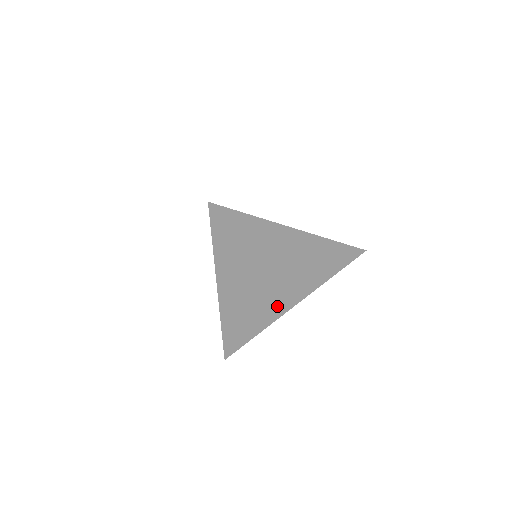
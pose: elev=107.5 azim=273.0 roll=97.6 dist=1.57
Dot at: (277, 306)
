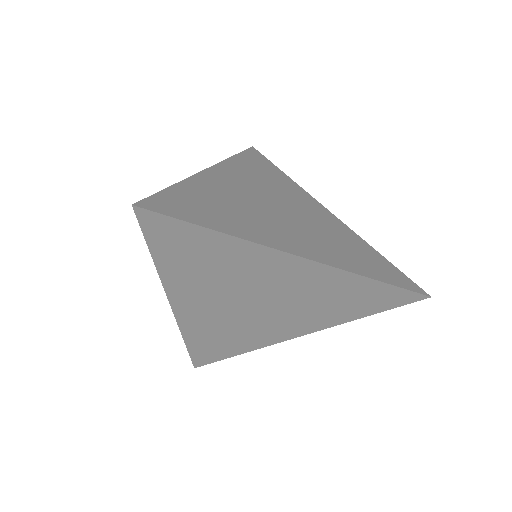
Dot at: (269, 334)
